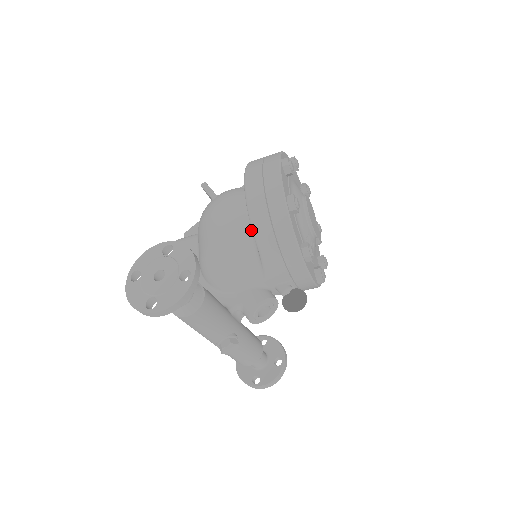
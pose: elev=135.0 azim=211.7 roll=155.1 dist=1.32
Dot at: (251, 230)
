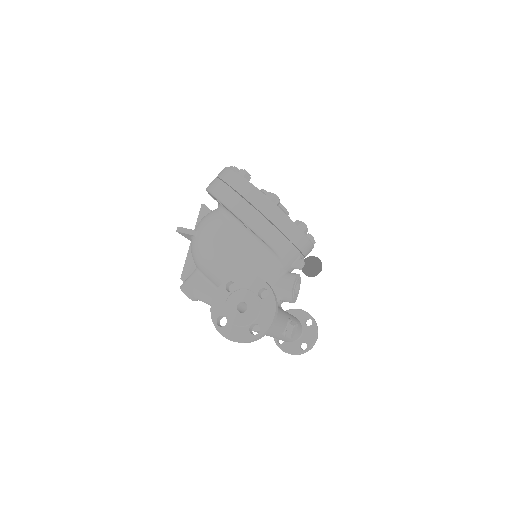
Dot at: (252, 237)
